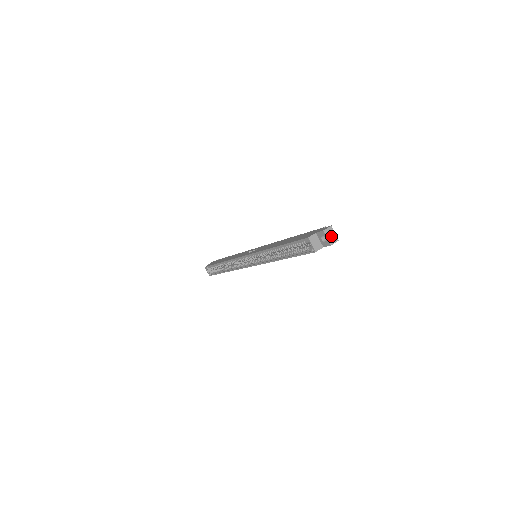
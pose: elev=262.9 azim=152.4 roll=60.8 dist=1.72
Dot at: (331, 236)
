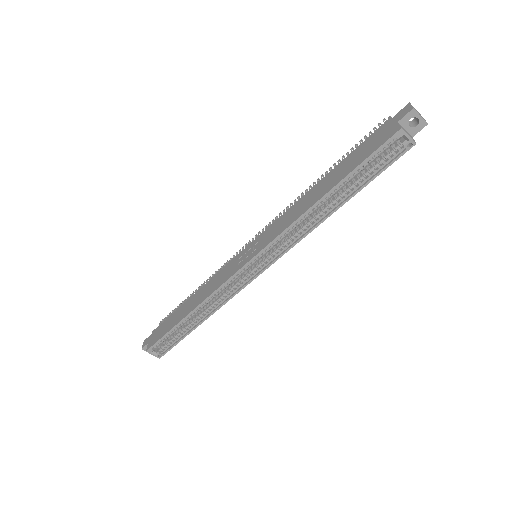
Dot at: (419, 114)
